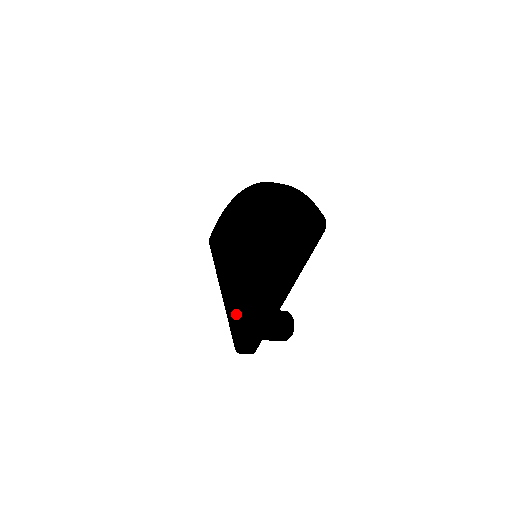
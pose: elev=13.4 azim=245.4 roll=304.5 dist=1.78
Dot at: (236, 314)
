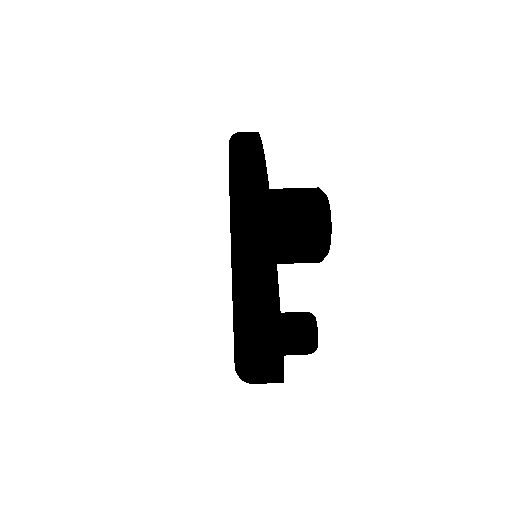
Dot at: occluded
